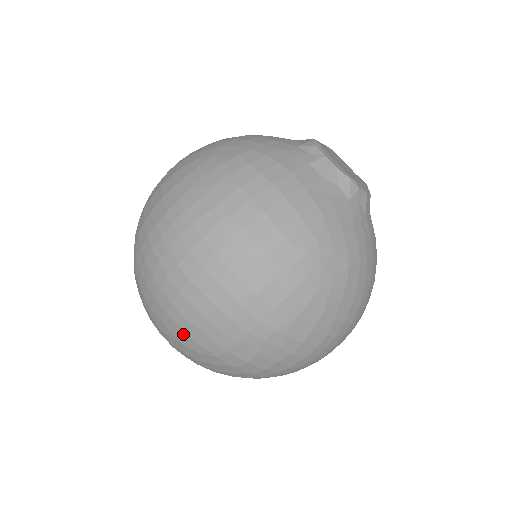
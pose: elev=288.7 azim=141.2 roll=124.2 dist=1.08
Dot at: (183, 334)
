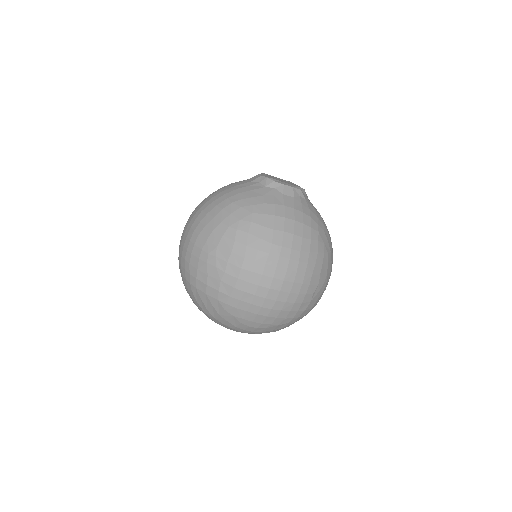
Dot at: (185, 280)
